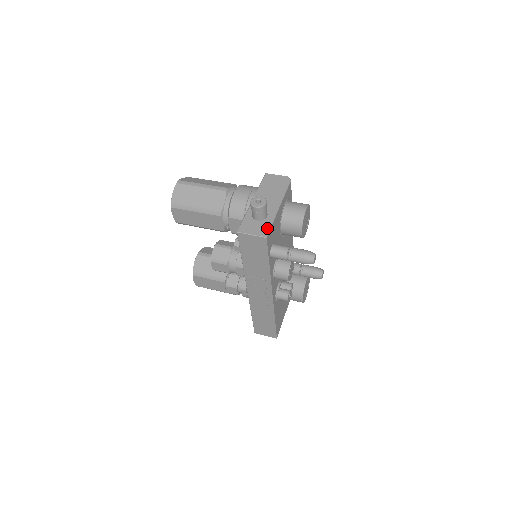
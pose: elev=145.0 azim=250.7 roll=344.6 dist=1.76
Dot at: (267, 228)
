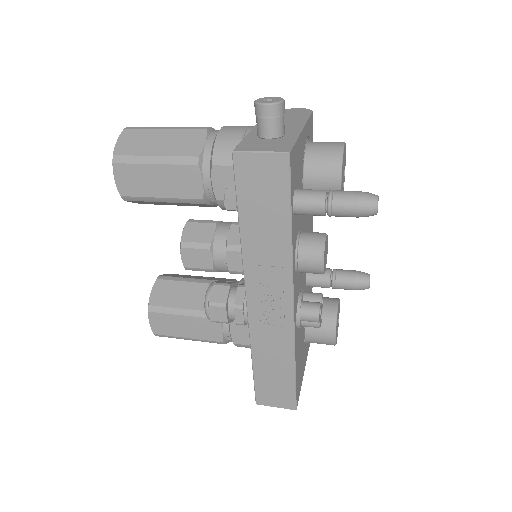
Dot at: (288, 144)
